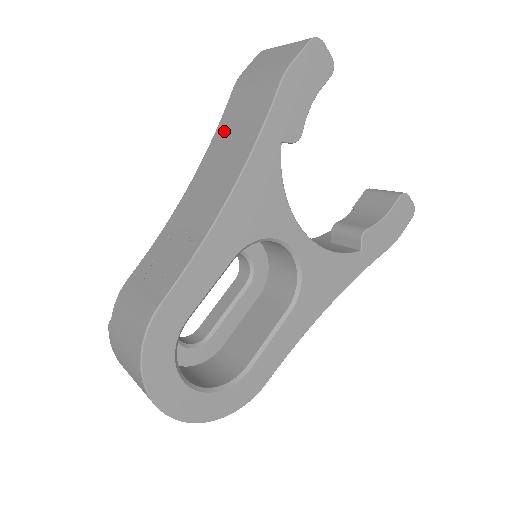
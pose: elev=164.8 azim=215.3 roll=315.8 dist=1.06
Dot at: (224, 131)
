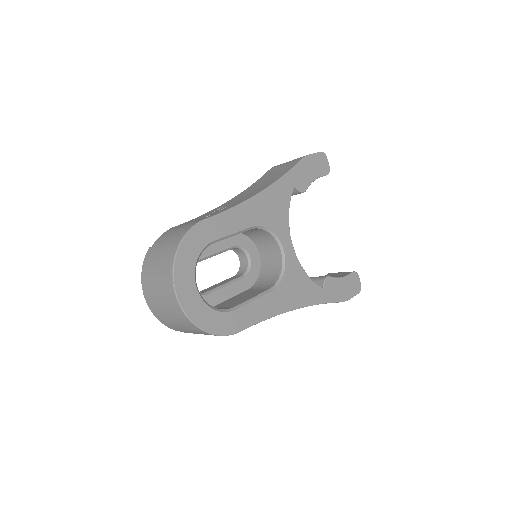
Dot at: (260, 181)
